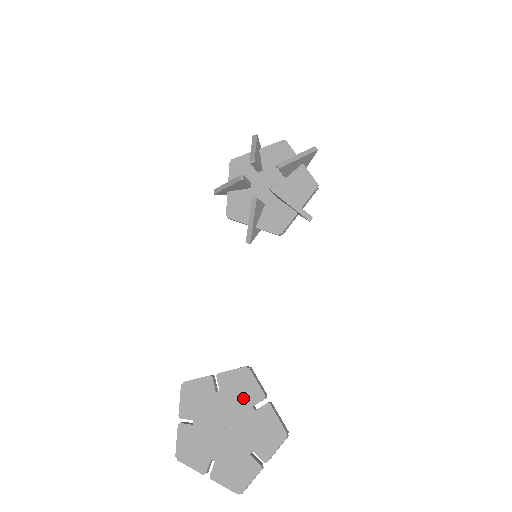
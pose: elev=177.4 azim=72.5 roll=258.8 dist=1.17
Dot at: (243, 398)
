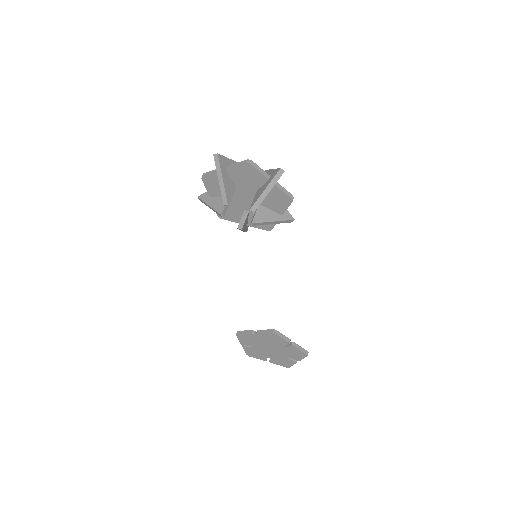
Dot at: (276, 343)
